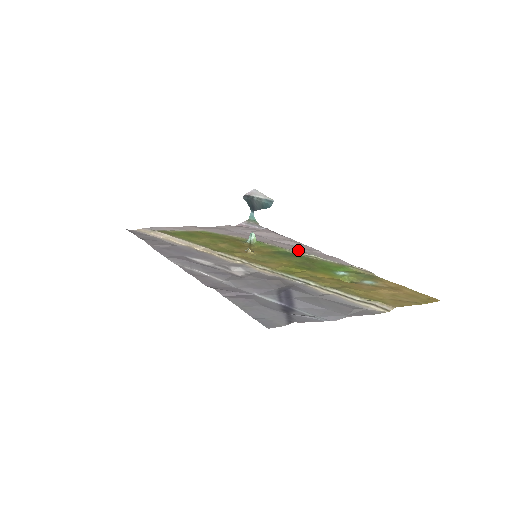
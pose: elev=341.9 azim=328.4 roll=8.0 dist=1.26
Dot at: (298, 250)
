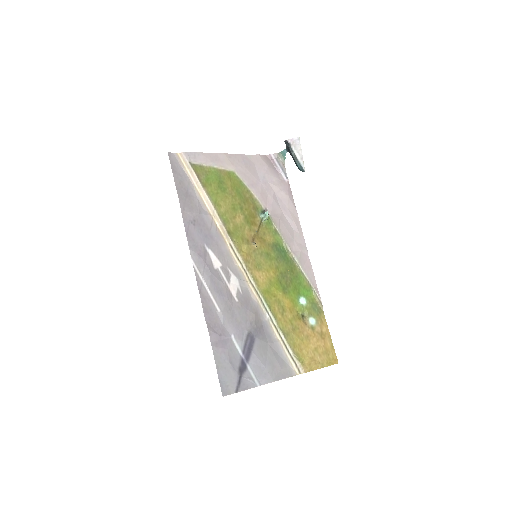
Dot at: (292, 245)
